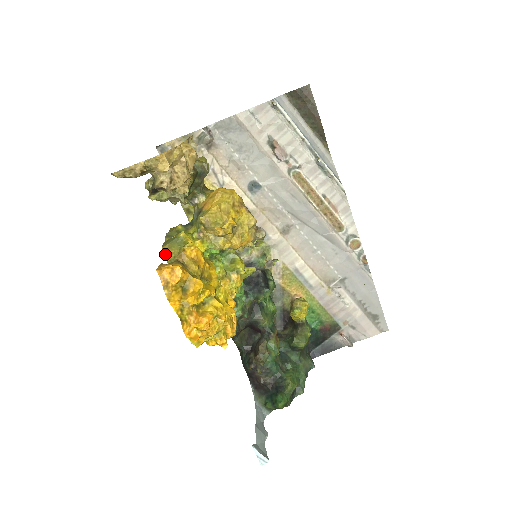
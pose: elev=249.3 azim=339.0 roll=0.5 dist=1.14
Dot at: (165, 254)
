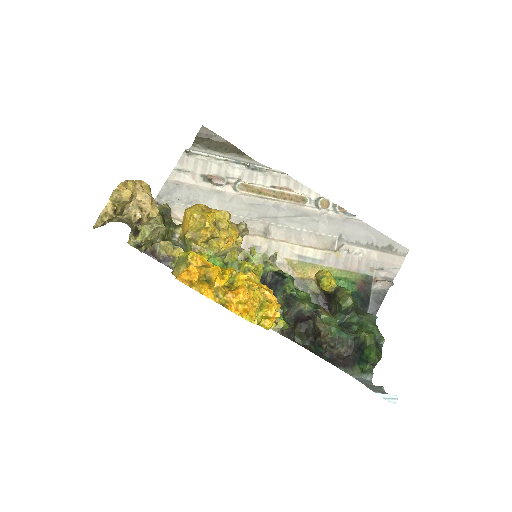
Dot at: occluded
